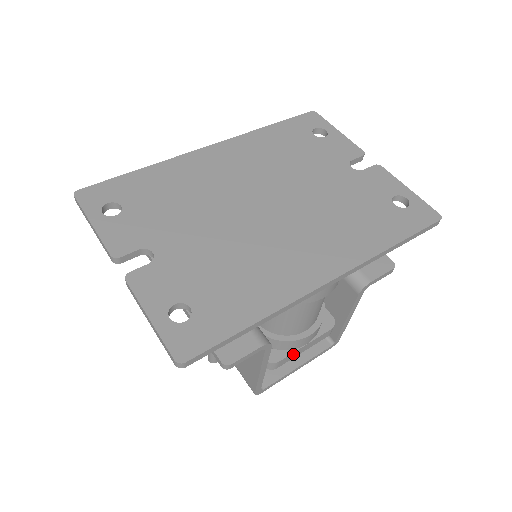
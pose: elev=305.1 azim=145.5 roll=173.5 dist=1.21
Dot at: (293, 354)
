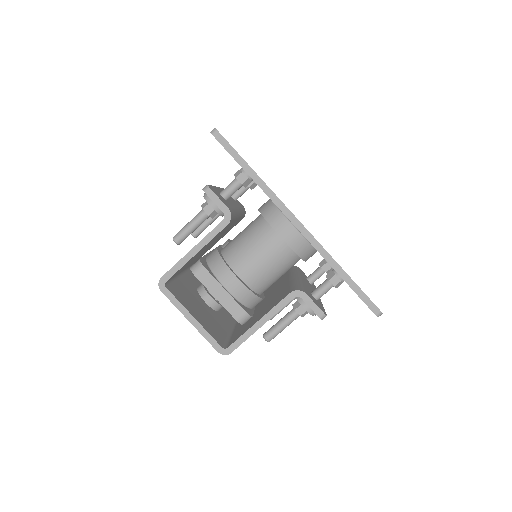
Dot at: (213, 282)
